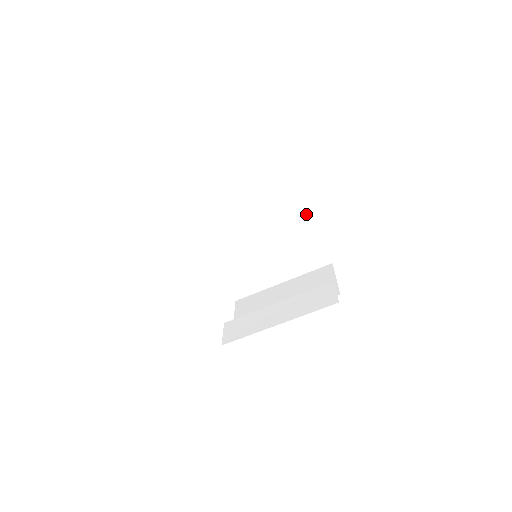
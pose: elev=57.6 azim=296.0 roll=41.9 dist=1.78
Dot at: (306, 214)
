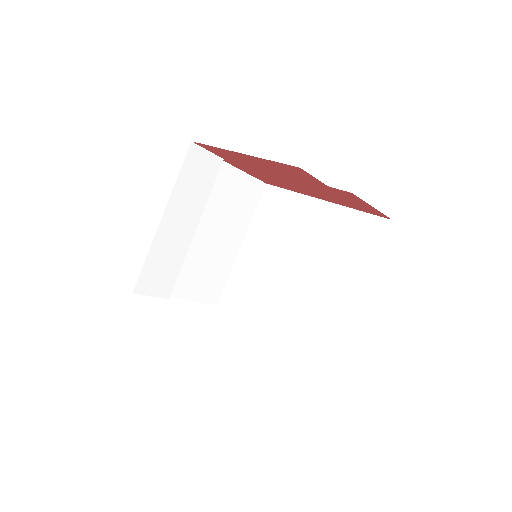
Dot at: (319, 203)
